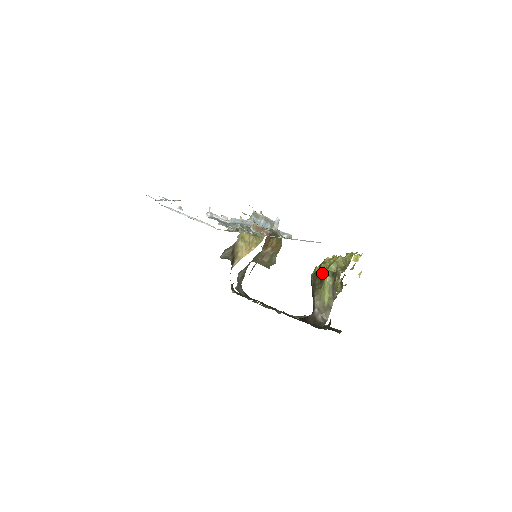
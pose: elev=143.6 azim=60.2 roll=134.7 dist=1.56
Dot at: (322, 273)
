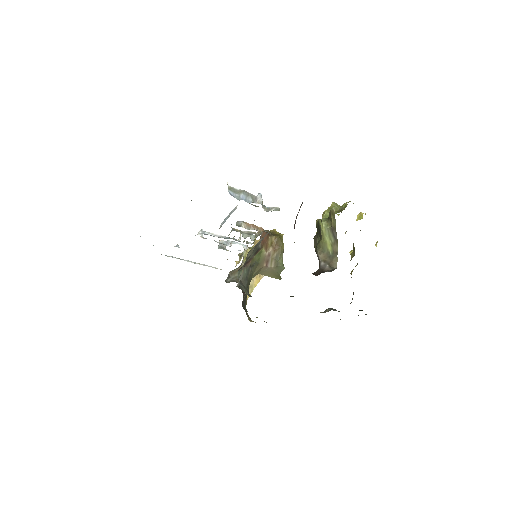
Dot at: (318, 225)
